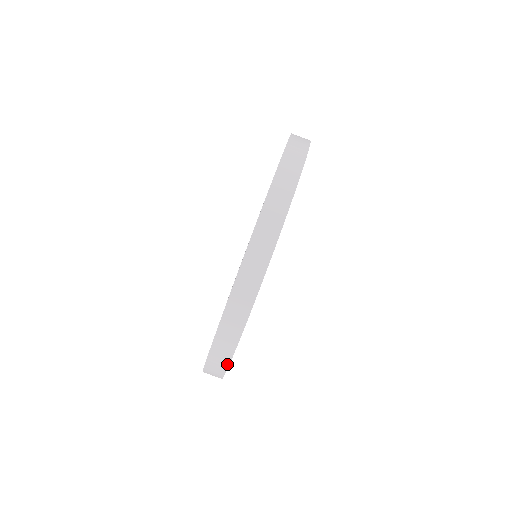
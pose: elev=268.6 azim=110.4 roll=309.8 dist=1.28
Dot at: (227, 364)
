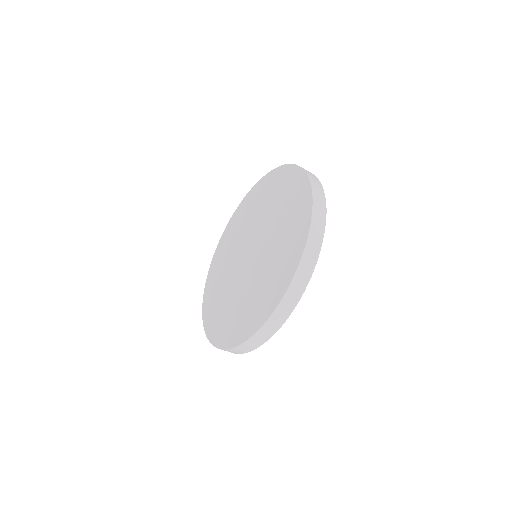
Dot at: occluded
